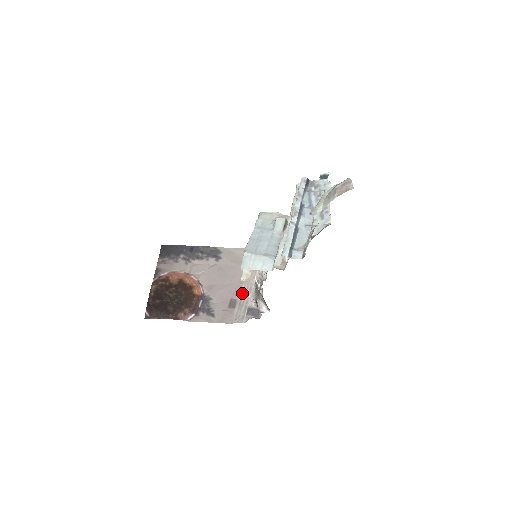
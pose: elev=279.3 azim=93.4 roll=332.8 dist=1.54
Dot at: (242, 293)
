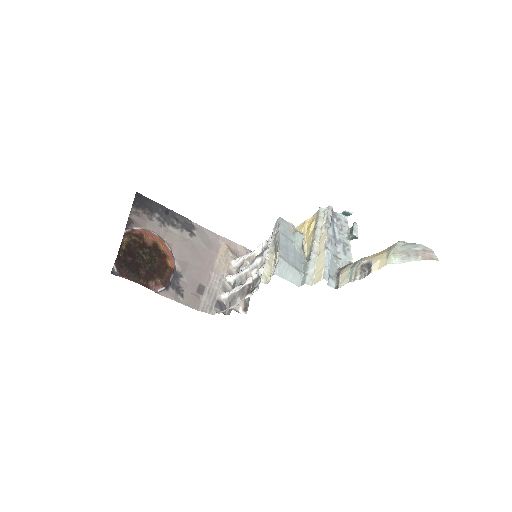
Dot at: (211, 281)
